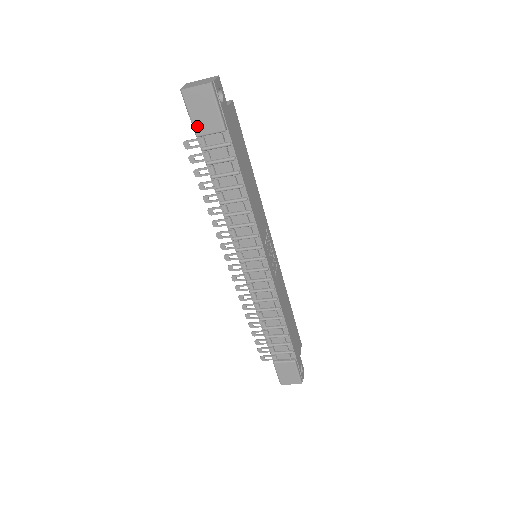
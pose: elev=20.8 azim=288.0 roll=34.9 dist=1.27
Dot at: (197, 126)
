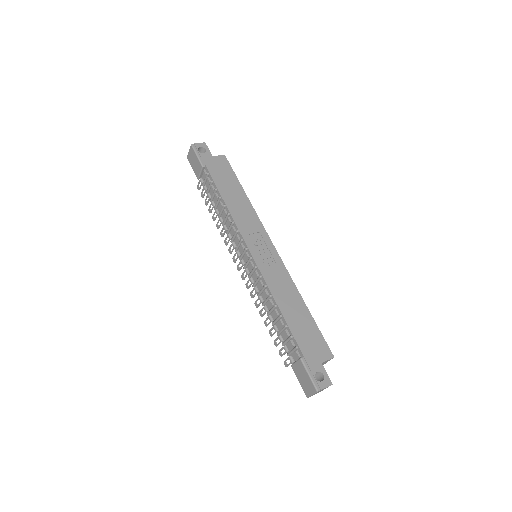
Dot at: (196, 173)
